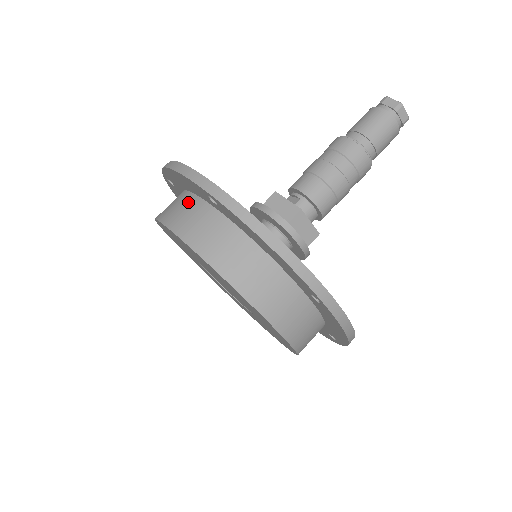
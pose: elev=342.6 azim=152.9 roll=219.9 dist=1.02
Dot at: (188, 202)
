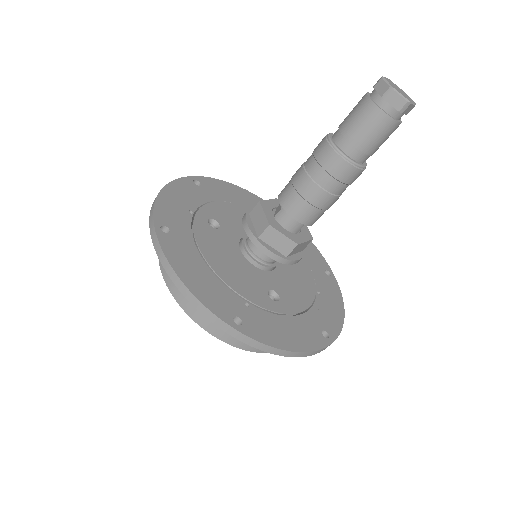
Dot at: occluded
